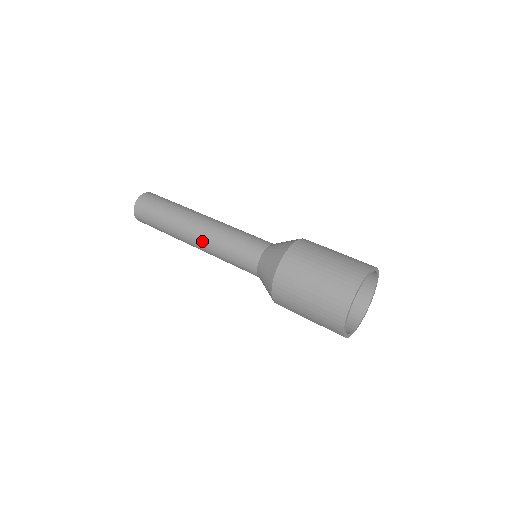
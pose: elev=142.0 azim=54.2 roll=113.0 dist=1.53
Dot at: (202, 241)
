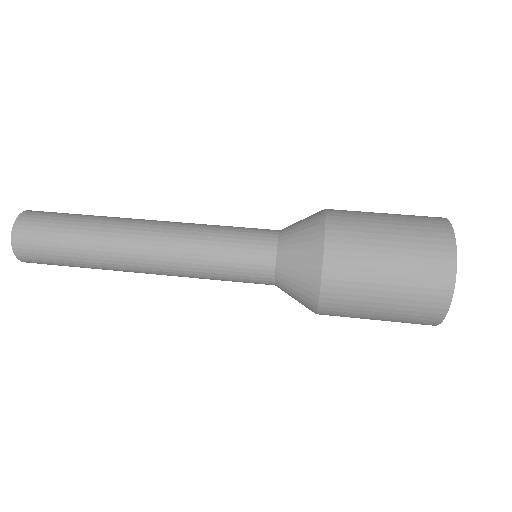
Dot at: (167, 272)
